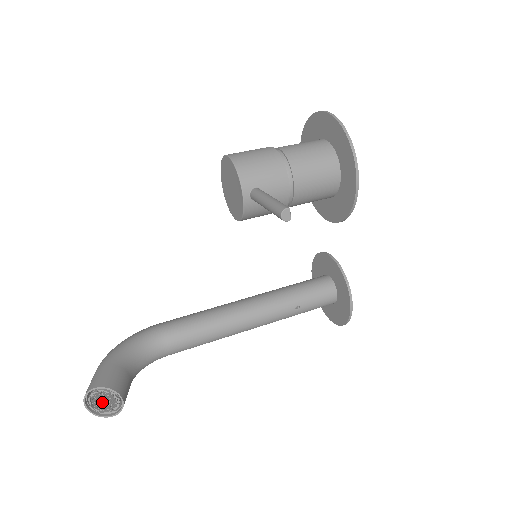
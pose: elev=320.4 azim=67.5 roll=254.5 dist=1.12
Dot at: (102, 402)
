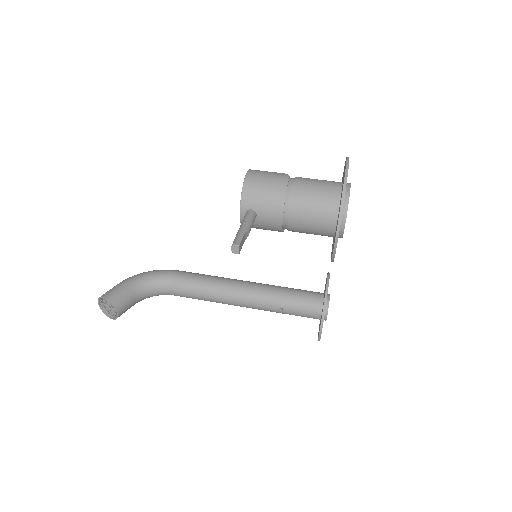
Dot at: (108, 307)
